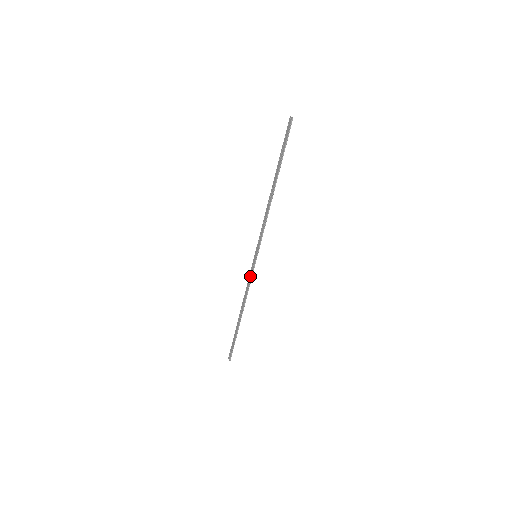
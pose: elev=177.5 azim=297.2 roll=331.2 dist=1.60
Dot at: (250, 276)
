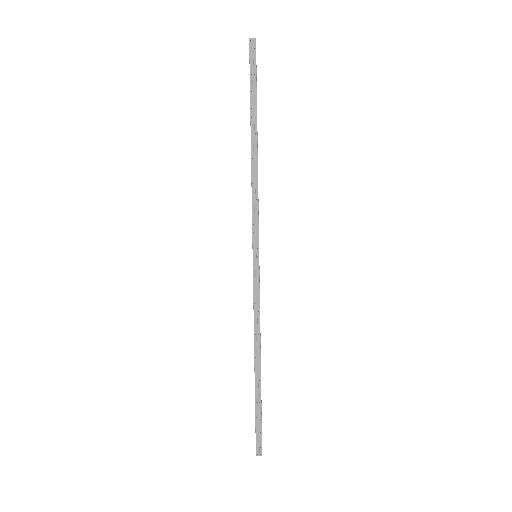
Dot at: (256, 292)
